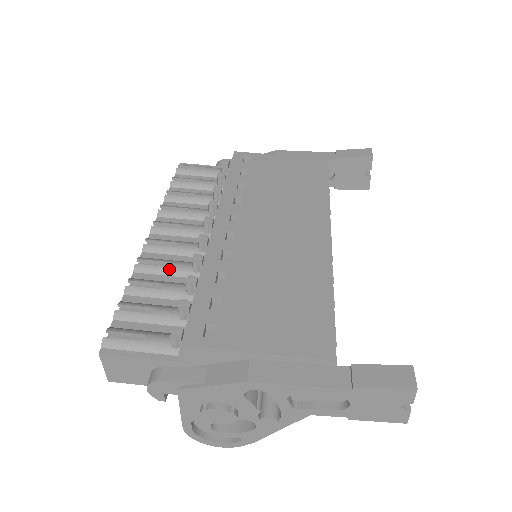
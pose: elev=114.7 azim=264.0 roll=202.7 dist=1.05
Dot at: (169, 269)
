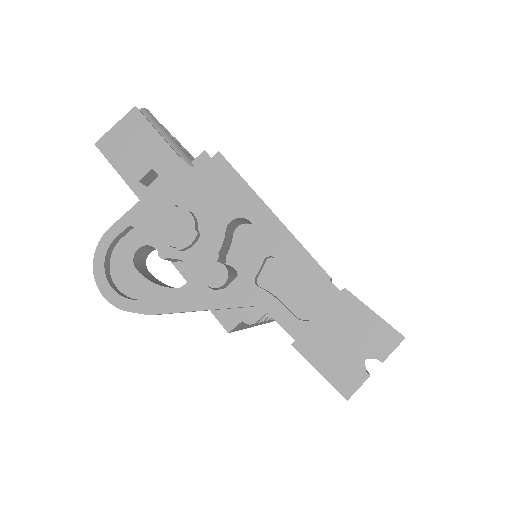
Dot at: occluded
